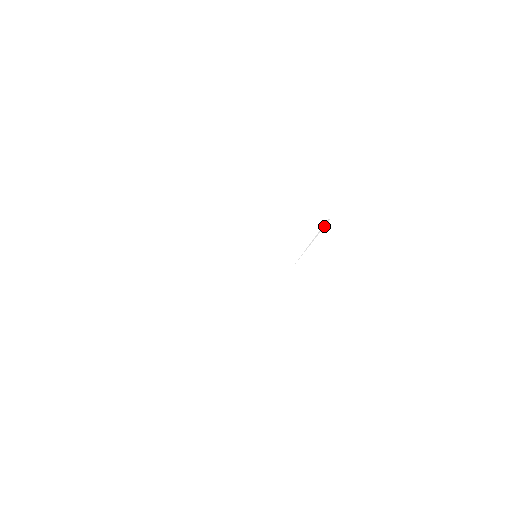
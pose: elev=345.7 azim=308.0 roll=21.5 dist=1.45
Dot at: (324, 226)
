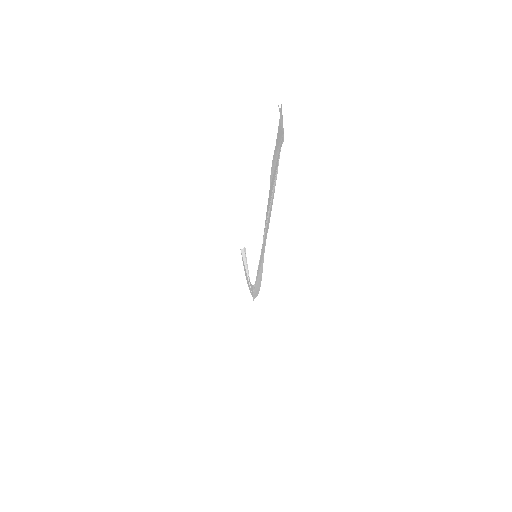
Dot at: (244, 254)
